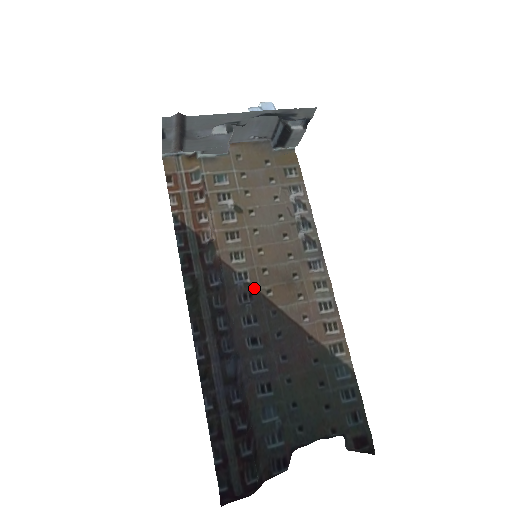
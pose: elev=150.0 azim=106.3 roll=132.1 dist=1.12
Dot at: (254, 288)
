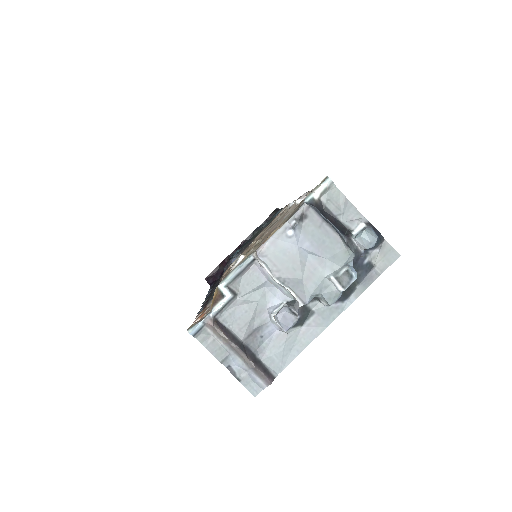
Dot at: occluded
